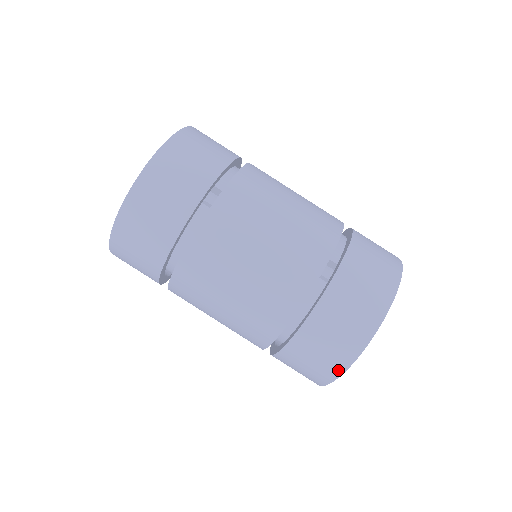
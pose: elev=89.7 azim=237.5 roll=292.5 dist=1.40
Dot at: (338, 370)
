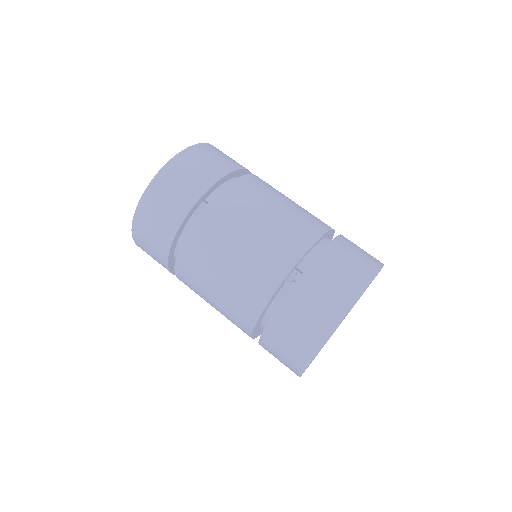
Dot at: (300, 367)
